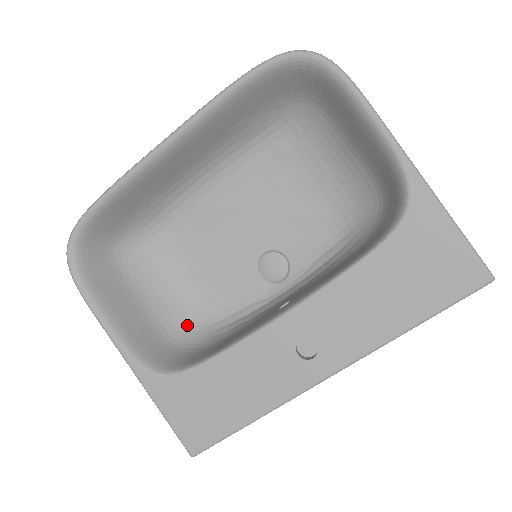
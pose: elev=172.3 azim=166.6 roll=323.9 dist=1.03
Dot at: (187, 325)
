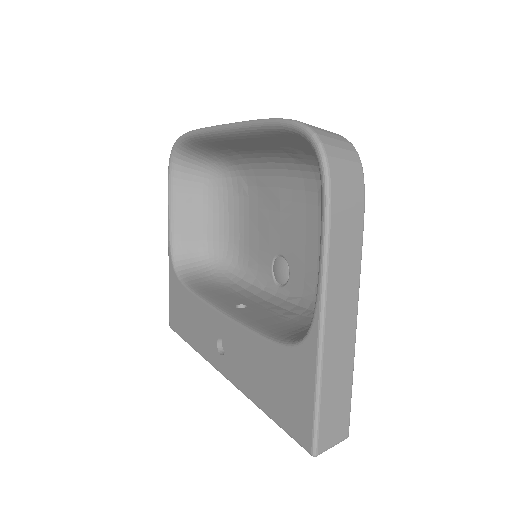
Dot at: (222, 253)
